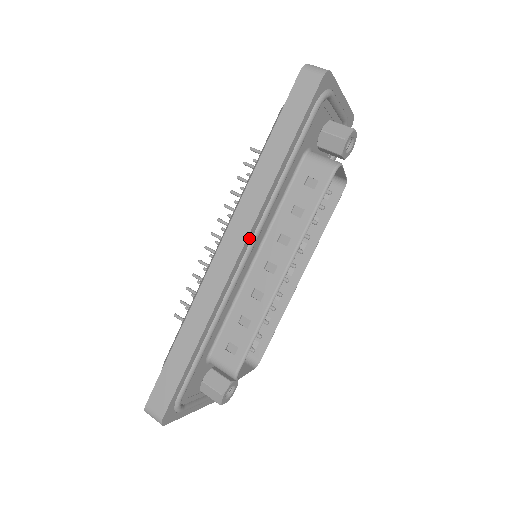
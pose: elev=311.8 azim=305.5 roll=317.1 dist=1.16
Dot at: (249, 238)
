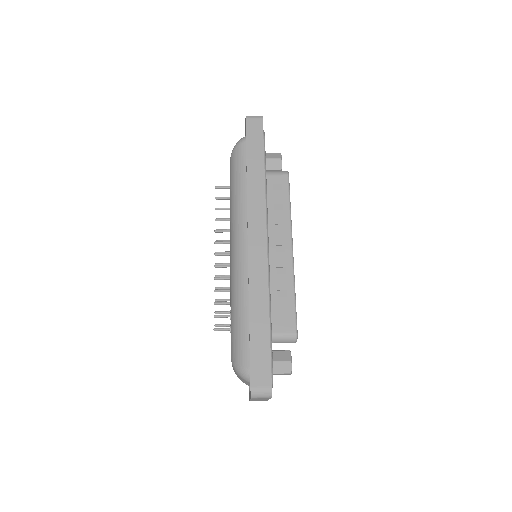
Dot at: (266, 226)
